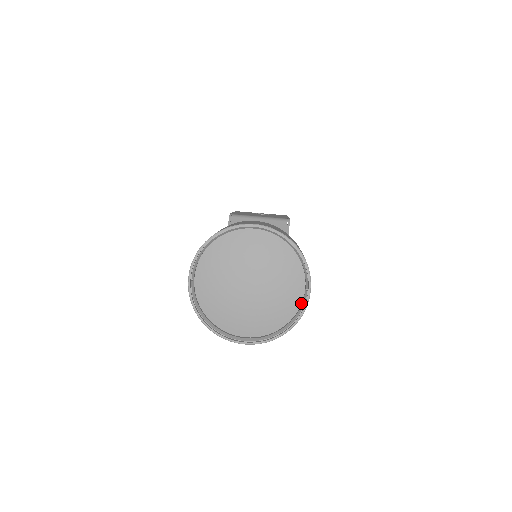
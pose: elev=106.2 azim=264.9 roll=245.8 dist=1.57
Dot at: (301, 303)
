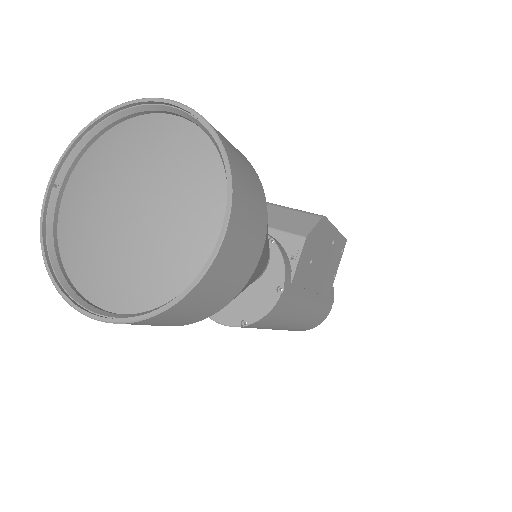
Dot at: occluded
